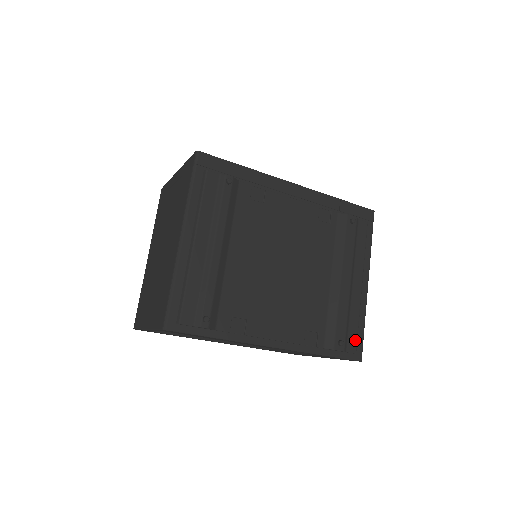
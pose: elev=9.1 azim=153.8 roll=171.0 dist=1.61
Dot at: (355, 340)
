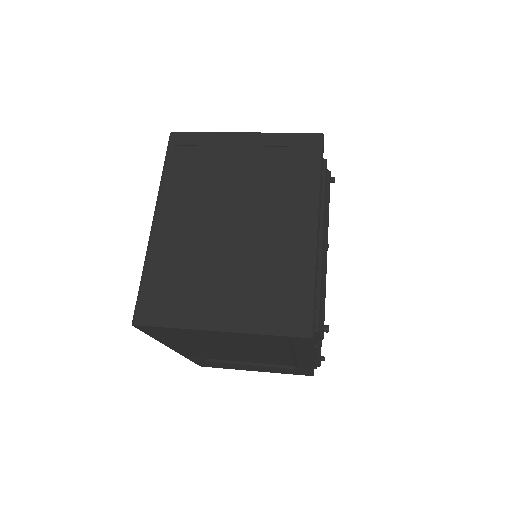
Dot at: occluded
